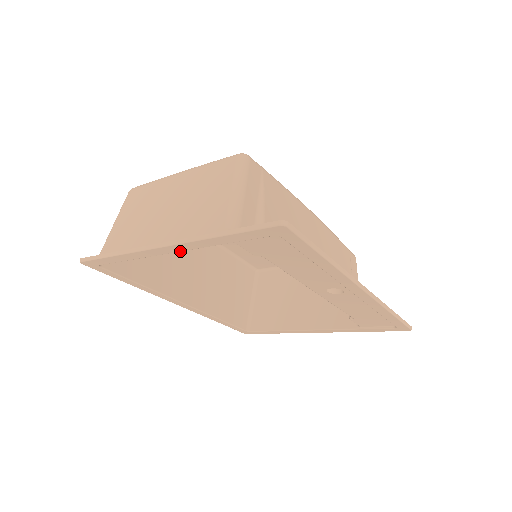
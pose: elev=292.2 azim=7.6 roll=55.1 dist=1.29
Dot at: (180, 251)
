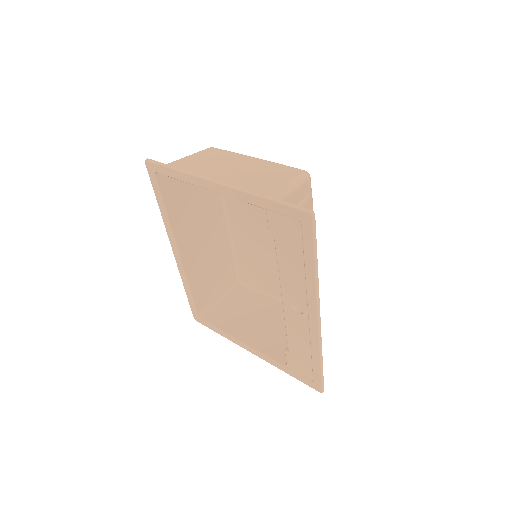
Dot at: occluded
